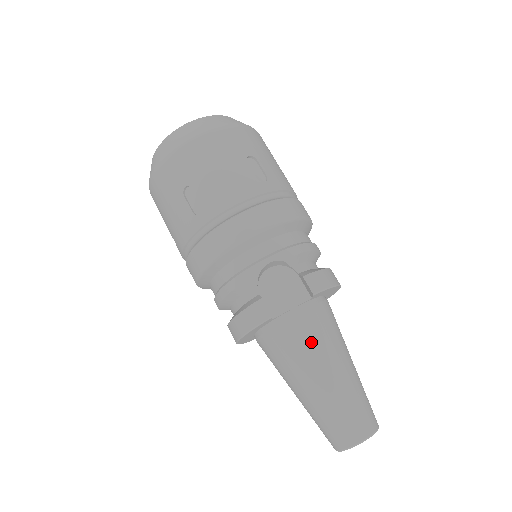
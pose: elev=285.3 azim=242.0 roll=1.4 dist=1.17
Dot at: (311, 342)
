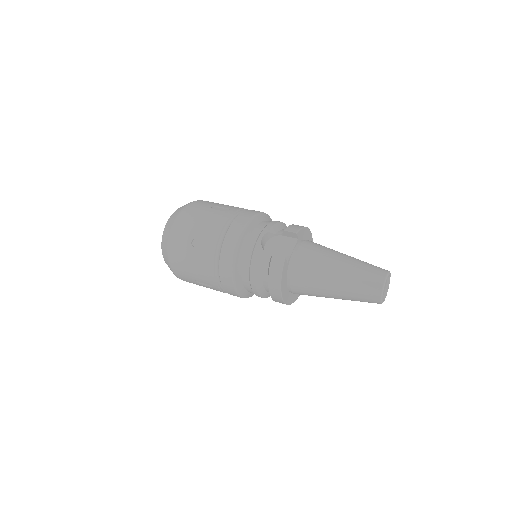
Dot at: (316, 257)
